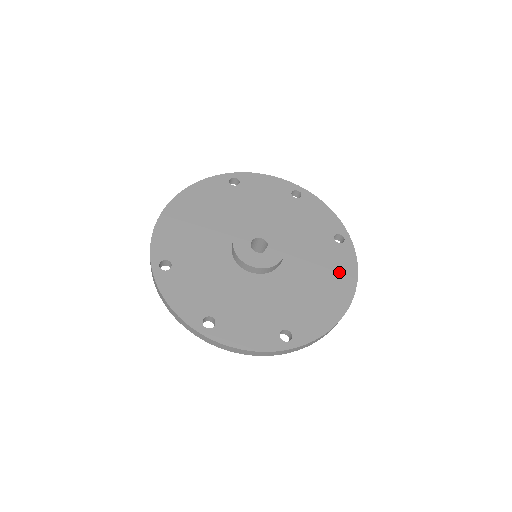
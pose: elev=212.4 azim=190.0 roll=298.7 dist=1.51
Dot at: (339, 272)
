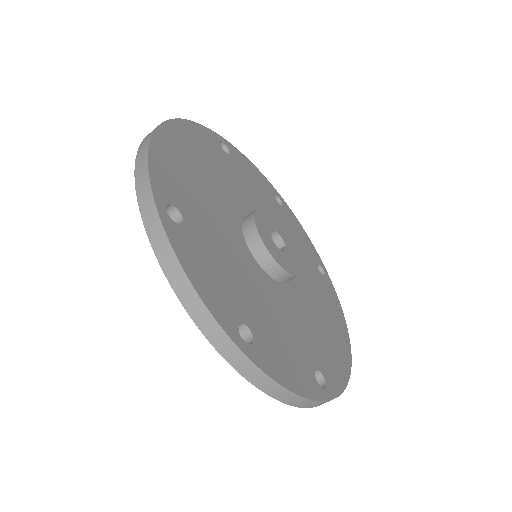
Dot at: (333, 309)
